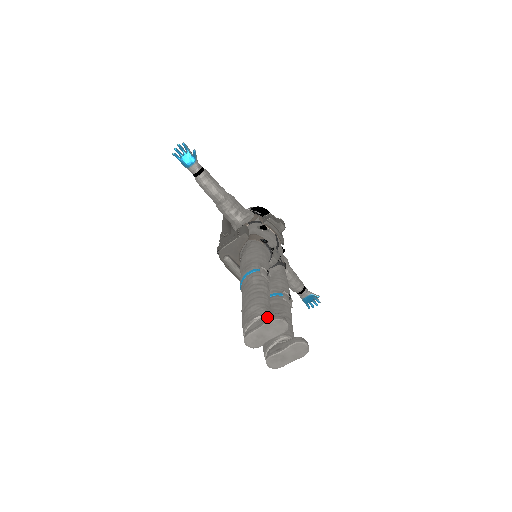
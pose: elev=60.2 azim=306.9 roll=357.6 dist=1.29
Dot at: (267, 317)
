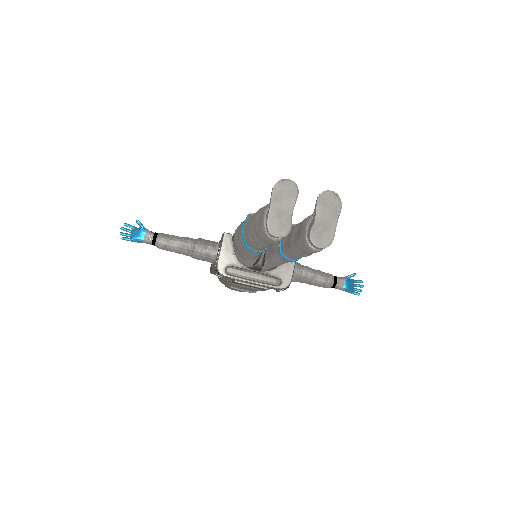
Dot at: occluded
